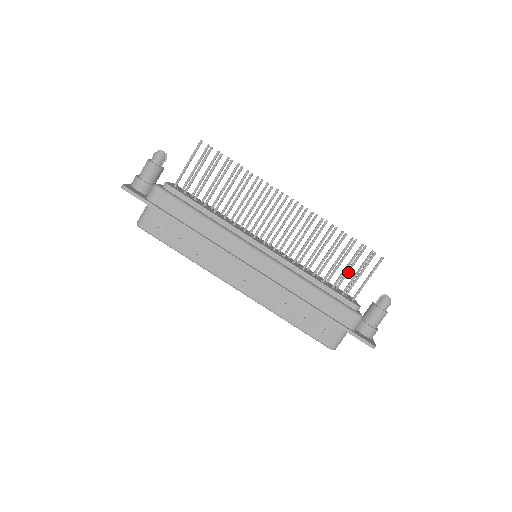
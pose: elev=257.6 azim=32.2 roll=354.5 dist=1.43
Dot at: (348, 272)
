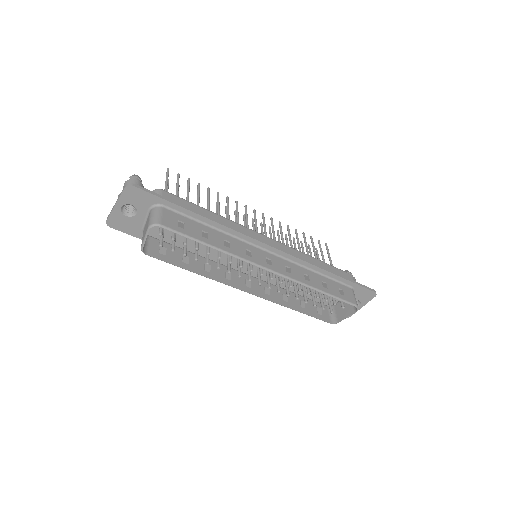
Dot at: occluded
